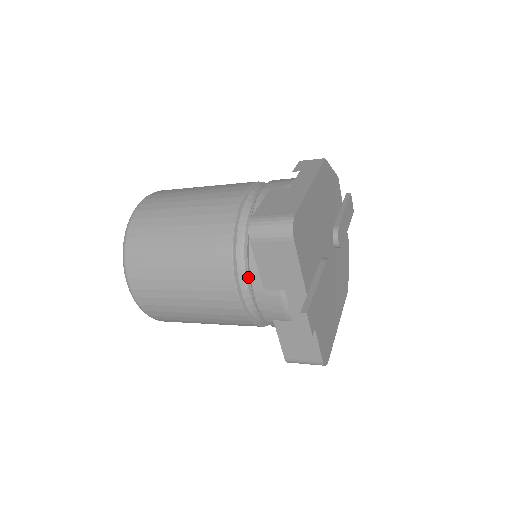
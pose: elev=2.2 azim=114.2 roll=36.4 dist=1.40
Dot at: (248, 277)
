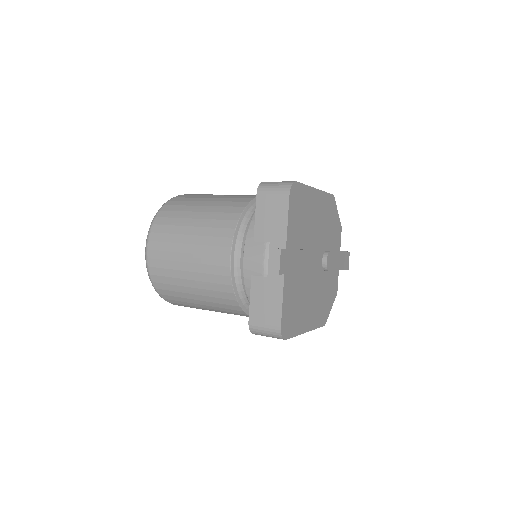
Dot at: (244, 239)
